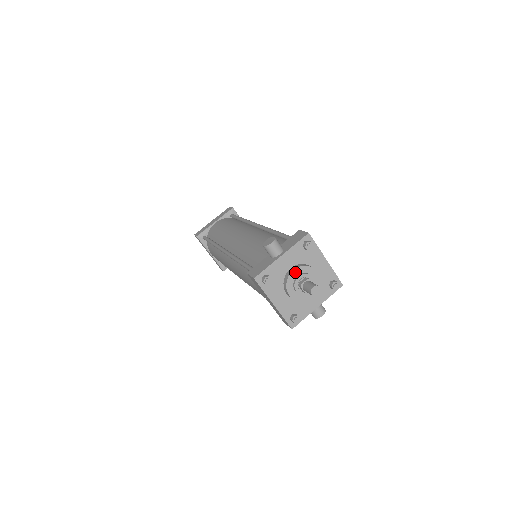
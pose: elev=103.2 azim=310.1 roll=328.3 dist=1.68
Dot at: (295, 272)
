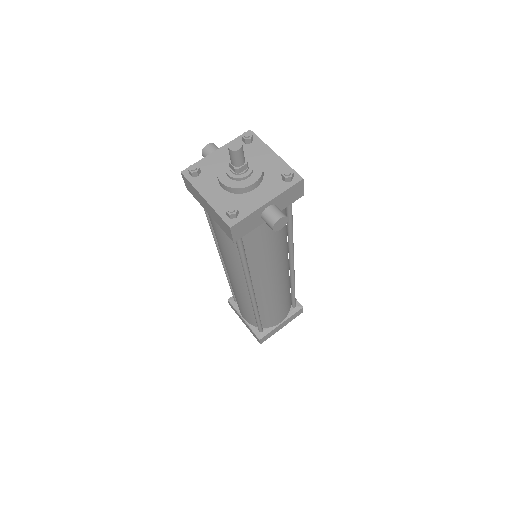
Dot at: (228, 159)
